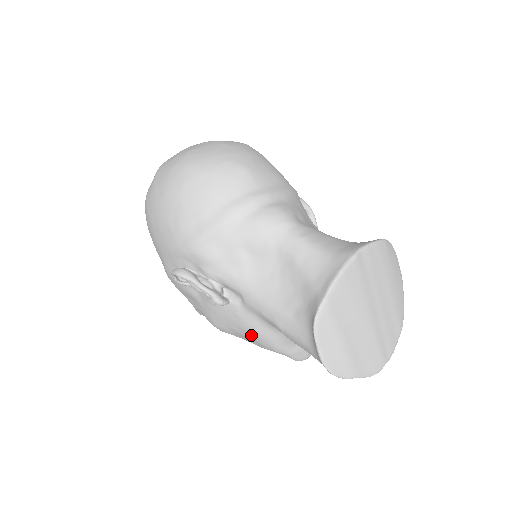
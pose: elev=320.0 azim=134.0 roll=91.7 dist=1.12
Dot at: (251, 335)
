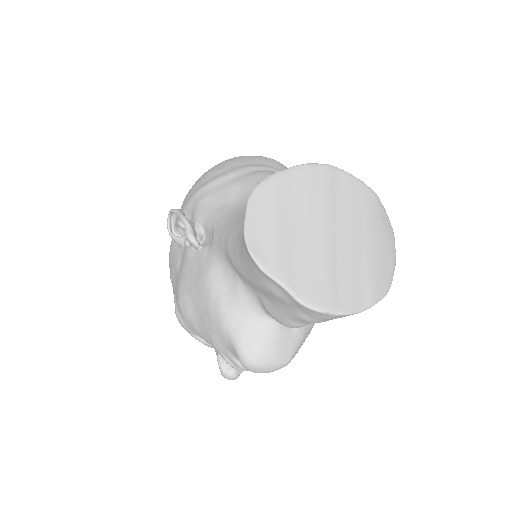
Dot at: (204, 291)
